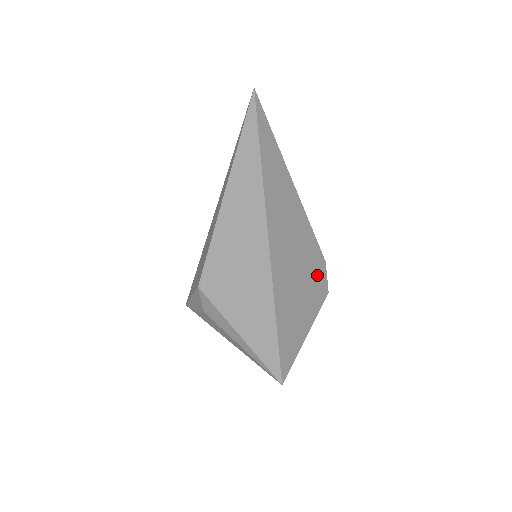
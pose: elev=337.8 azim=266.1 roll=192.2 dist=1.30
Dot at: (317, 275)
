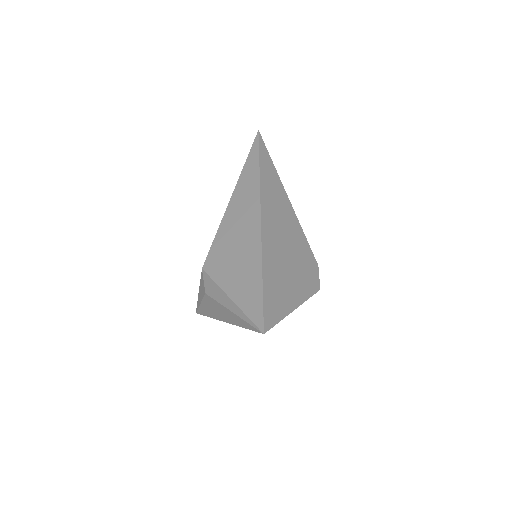
Dot at: (308, 271)
